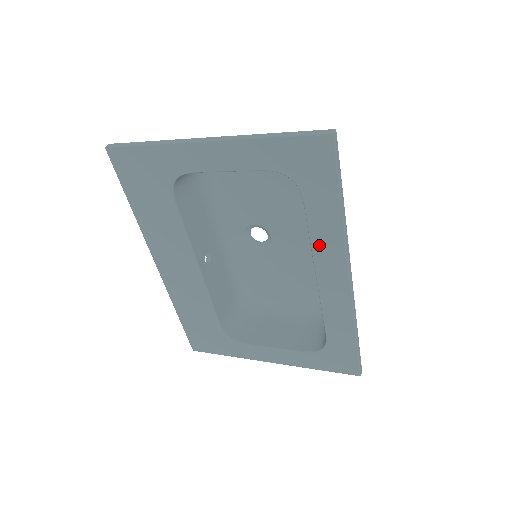
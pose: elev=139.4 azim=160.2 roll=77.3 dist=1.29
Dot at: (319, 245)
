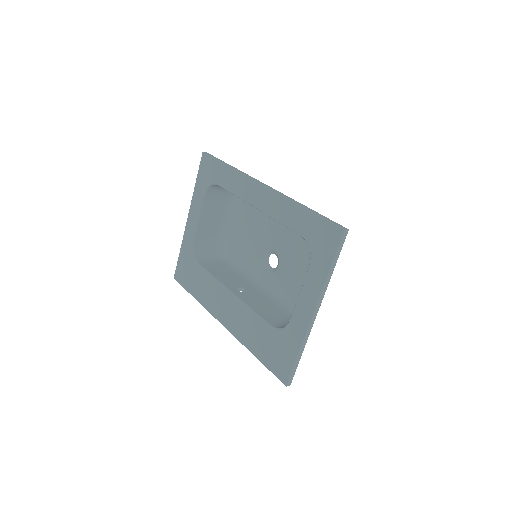
Dot at: (240, 192)
